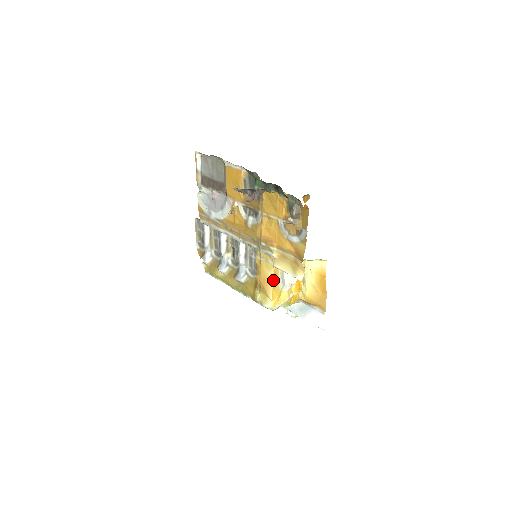
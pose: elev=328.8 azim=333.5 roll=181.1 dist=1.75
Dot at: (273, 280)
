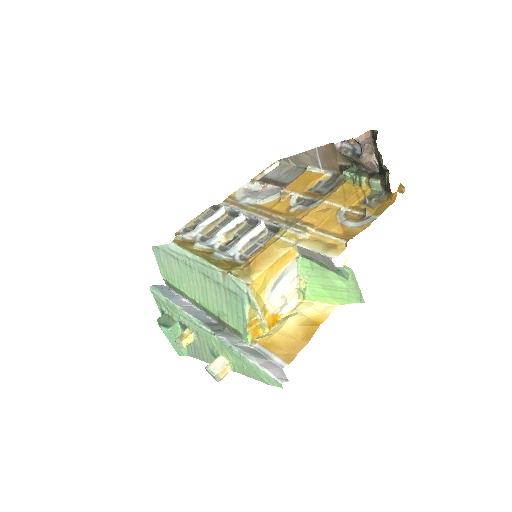
Dot at: (279, 259)
